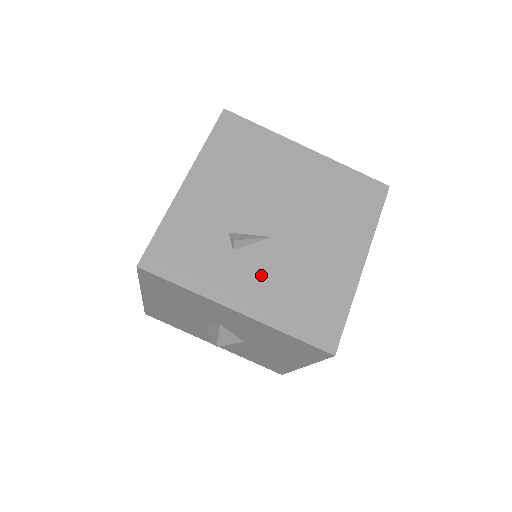
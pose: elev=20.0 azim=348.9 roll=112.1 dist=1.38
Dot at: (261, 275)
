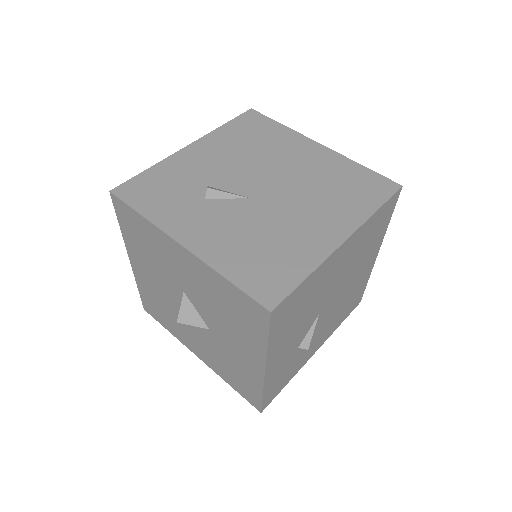
Dot at: (222, 223)
